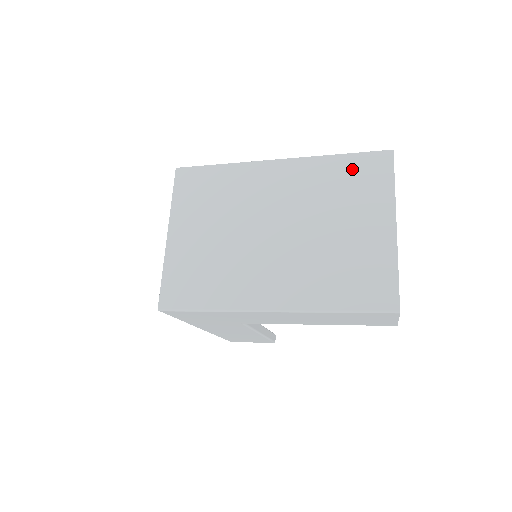
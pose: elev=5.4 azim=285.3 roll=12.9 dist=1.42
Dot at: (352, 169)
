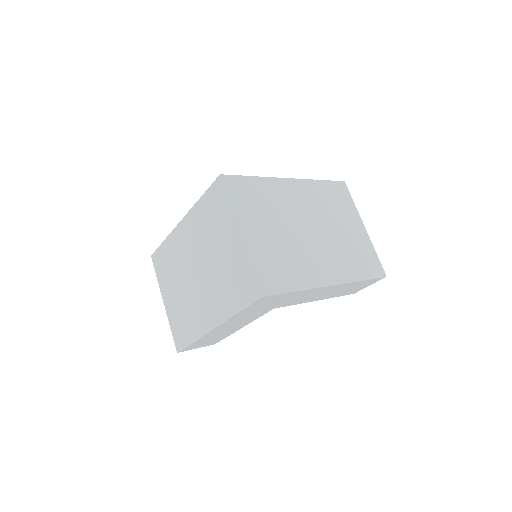
Dot at: (332, 190)
